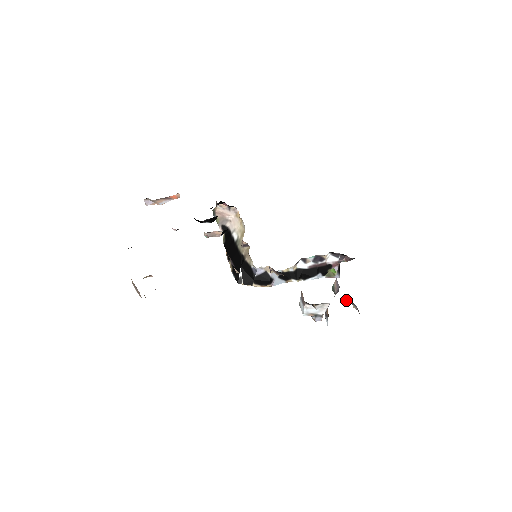
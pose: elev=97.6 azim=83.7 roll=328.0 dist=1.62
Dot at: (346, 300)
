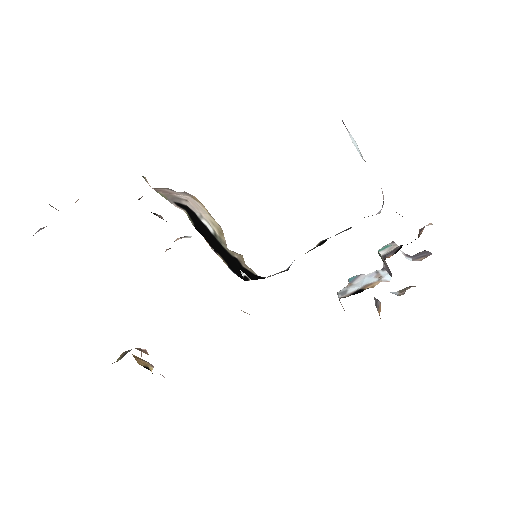
Dot at: occluded
